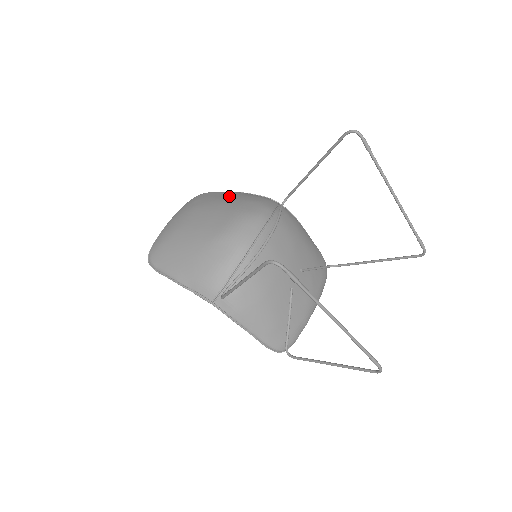
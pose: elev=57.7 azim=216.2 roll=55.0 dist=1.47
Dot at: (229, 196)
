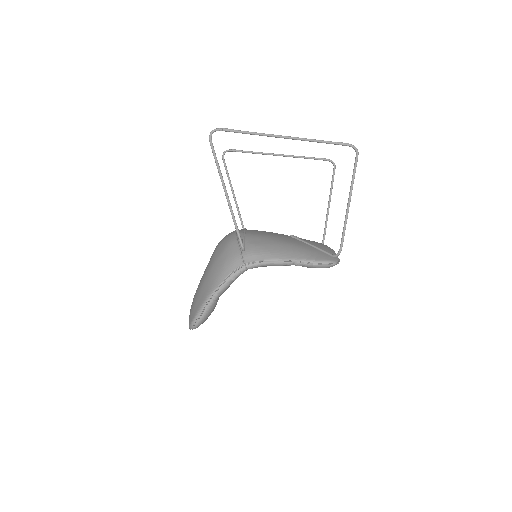
Dot at: occluded
